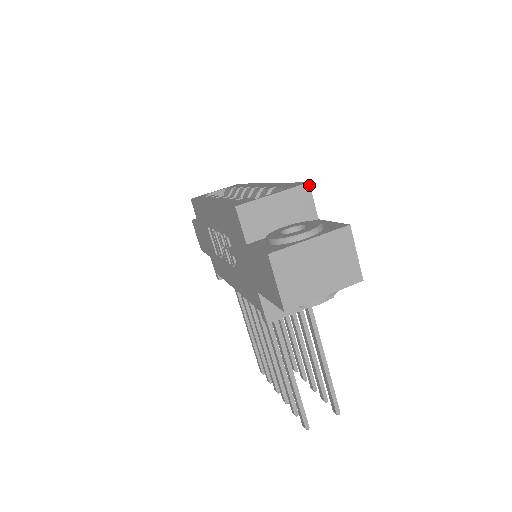
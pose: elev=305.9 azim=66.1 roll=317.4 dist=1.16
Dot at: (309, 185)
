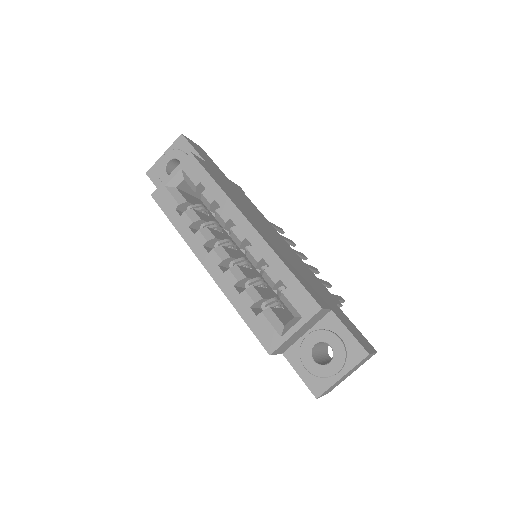
Dot at: (322, 309)
